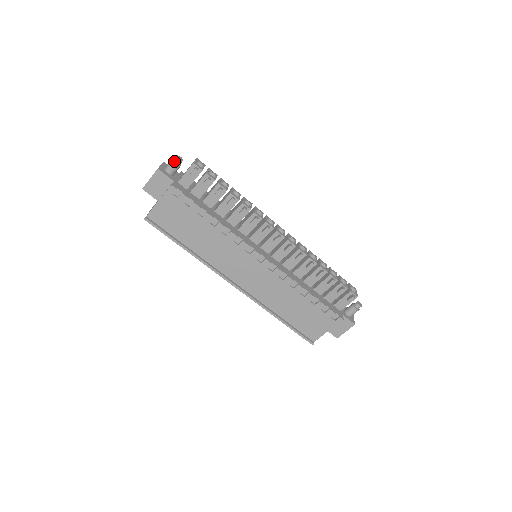
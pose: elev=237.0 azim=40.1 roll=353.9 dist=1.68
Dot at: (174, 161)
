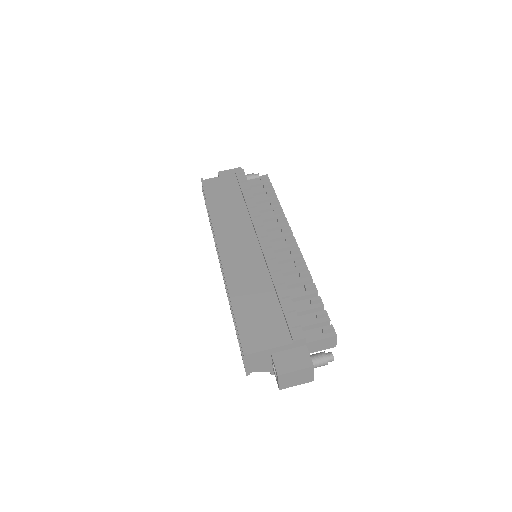
Dot at: (254, 174)
